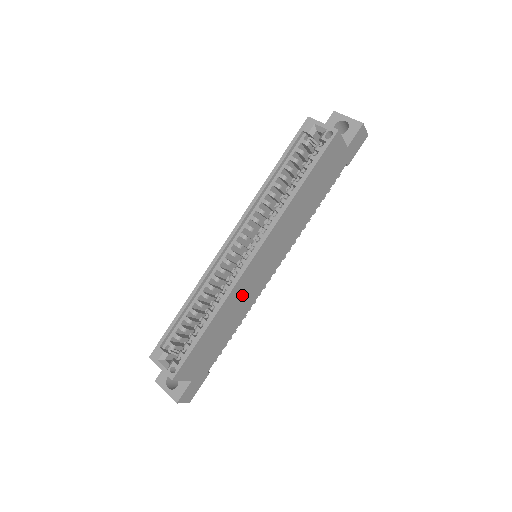
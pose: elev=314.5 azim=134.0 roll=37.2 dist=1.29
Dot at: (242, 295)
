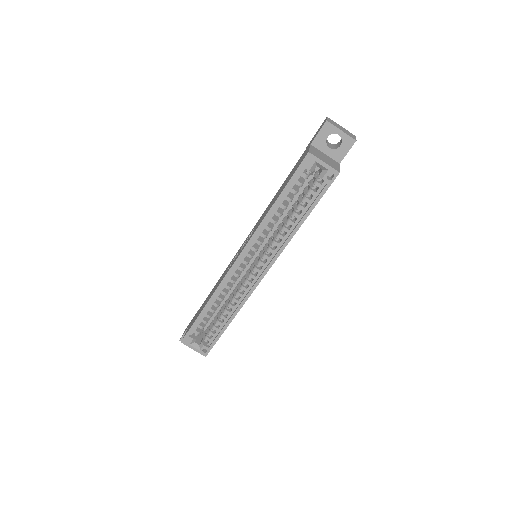
Dot at: occluded
